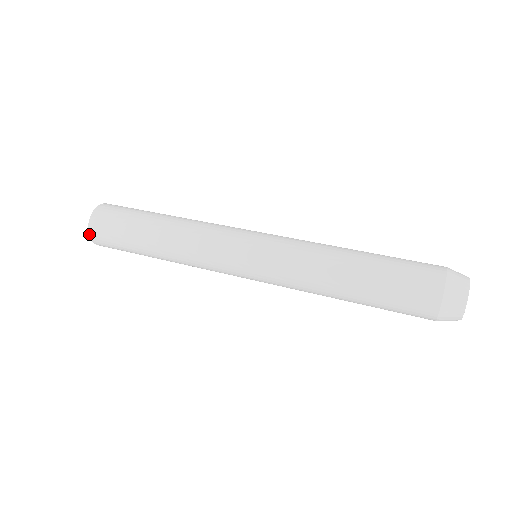
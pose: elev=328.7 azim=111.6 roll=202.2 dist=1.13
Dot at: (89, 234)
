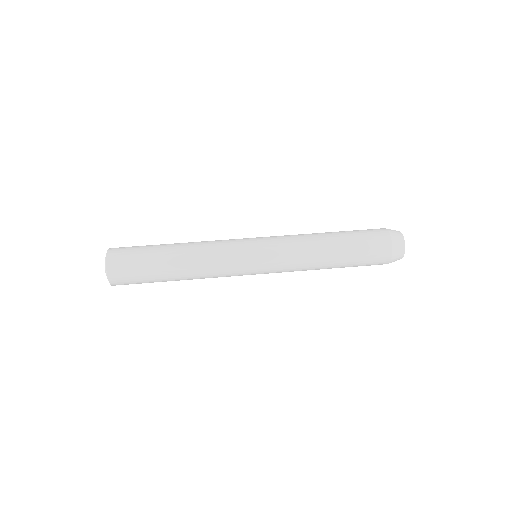
Dot at: occluded
